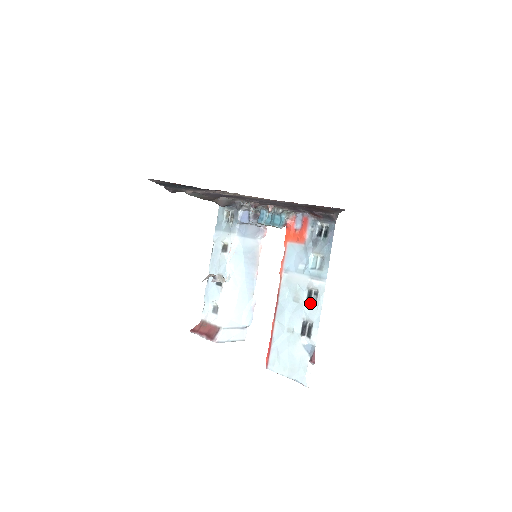
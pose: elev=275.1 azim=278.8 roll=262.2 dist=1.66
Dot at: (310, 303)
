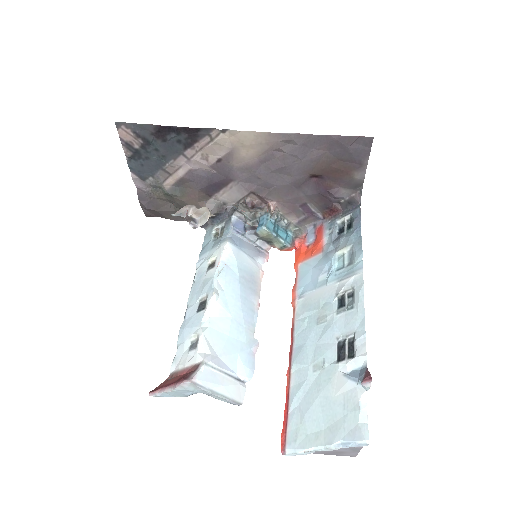
Dot at: (344, 311)
